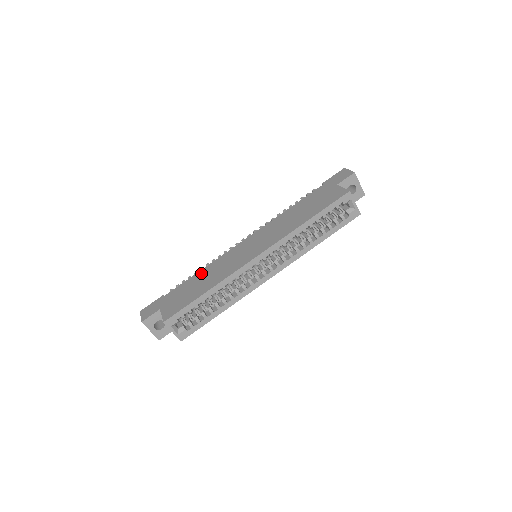
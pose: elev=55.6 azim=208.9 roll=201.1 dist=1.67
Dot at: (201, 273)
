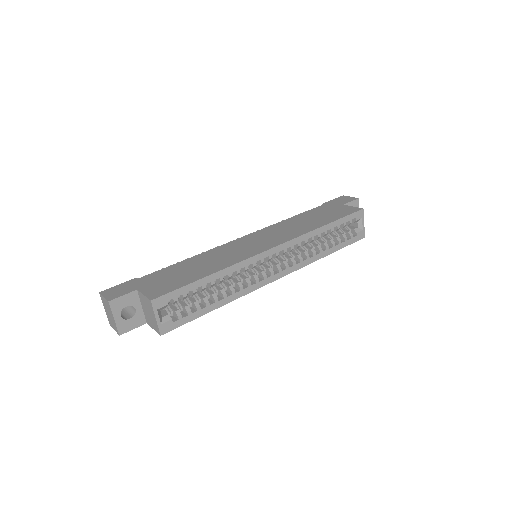
Dot at: (192, 260)
